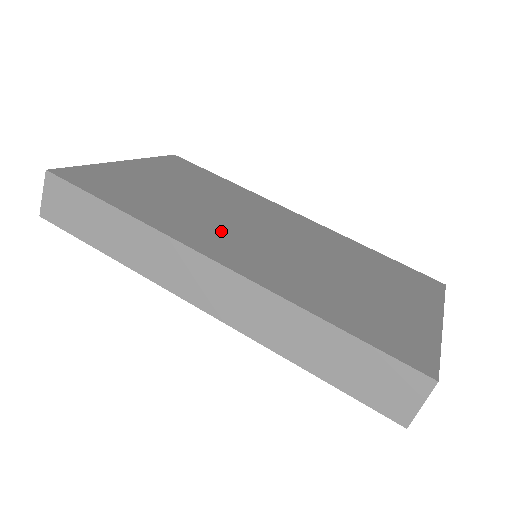
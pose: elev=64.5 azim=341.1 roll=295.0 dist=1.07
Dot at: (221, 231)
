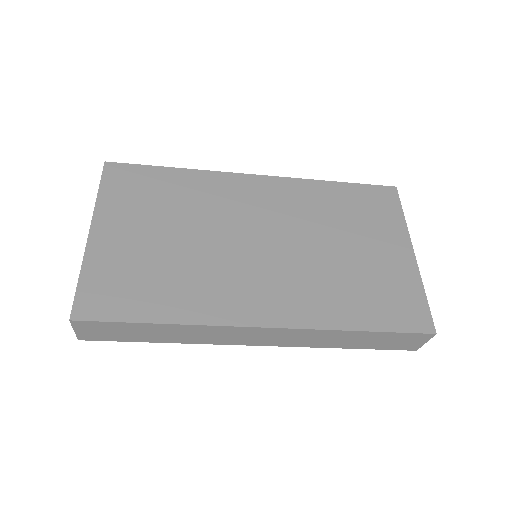
Dot at: (236, 277)
